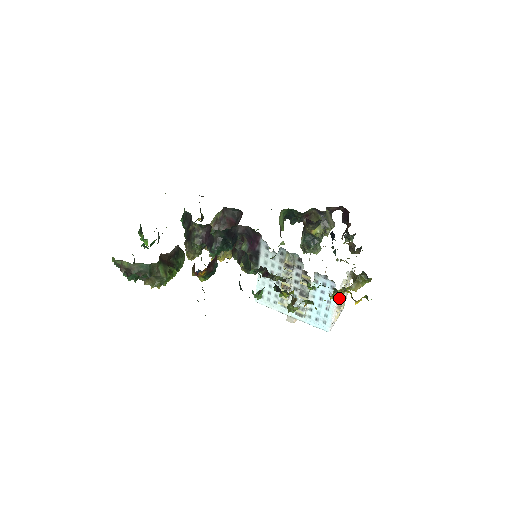
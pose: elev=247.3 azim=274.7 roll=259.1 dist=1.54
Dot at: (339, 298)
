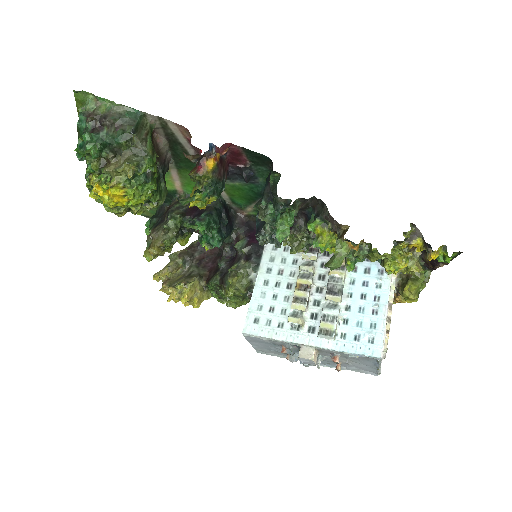
Dot at: (401, 261)
